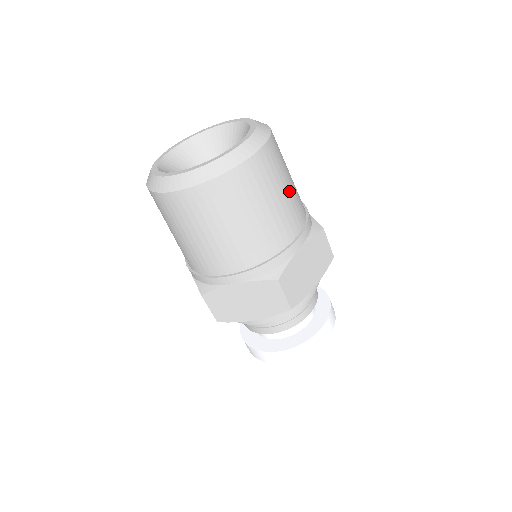
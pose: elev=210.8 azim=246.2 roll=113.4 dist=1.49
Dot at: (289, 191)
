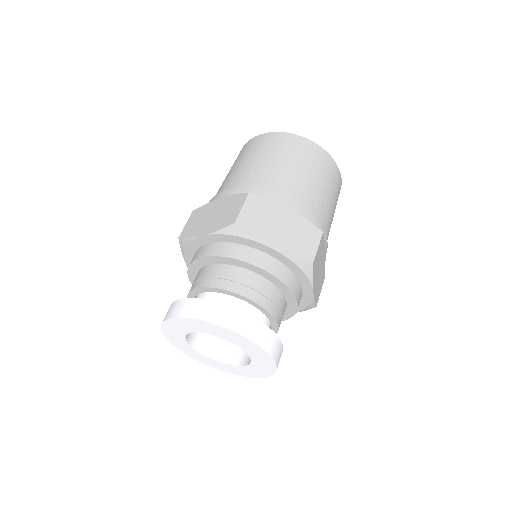
Dot at: occluded
